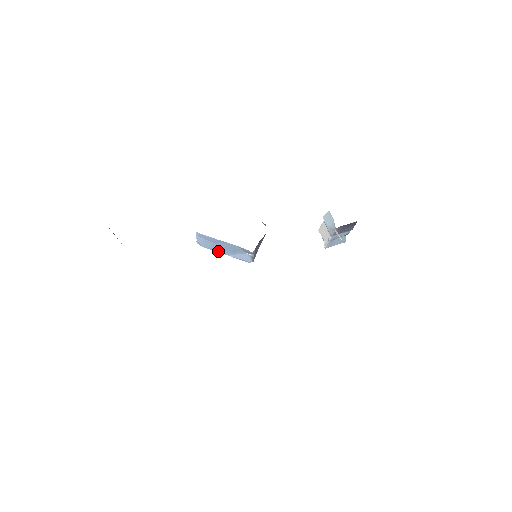
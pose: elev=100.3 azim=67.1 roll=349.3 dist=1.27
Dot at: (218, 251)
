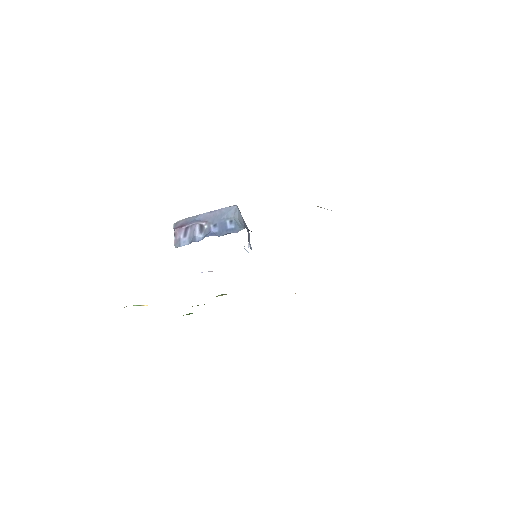
Dot at: occluded
